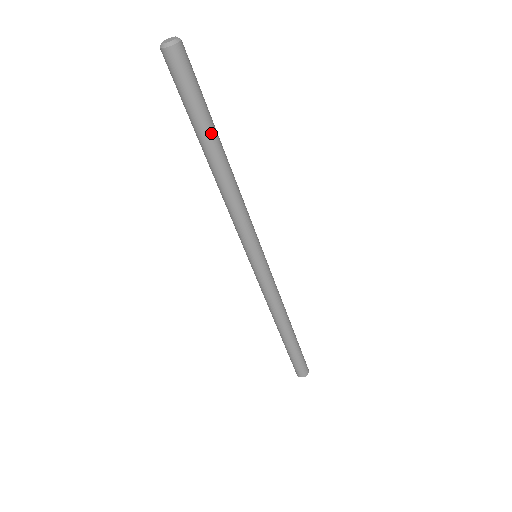
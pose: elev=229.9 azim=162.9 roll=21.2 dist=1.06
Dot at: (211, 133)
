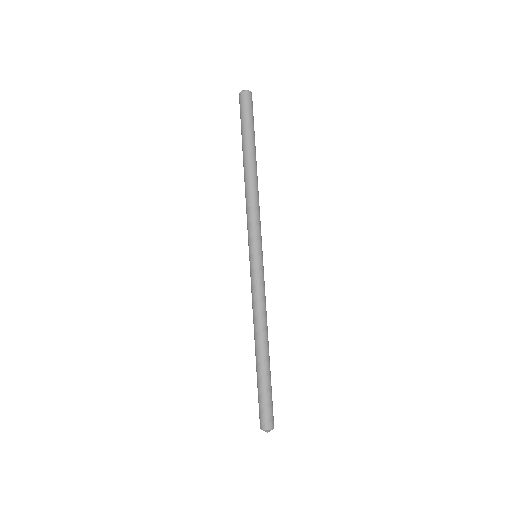
Dot at: (255, 146)
